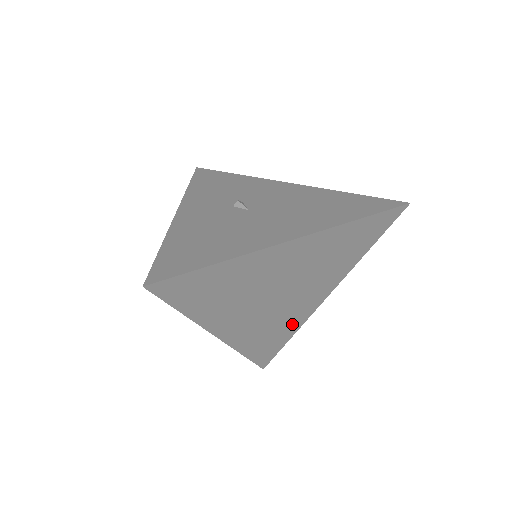
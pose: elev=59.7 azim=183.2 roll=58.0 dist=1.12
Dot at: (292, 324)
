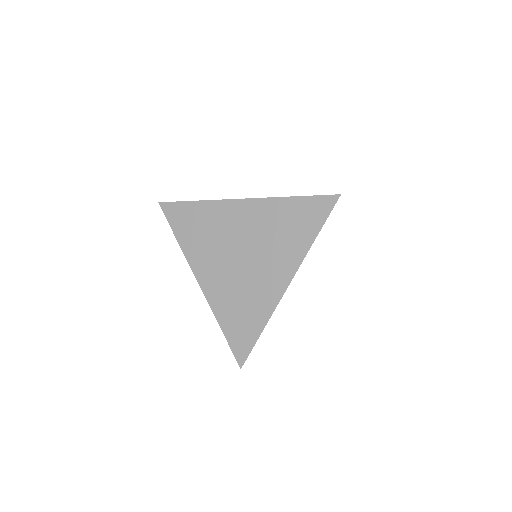
Dot at: (260, 308)
